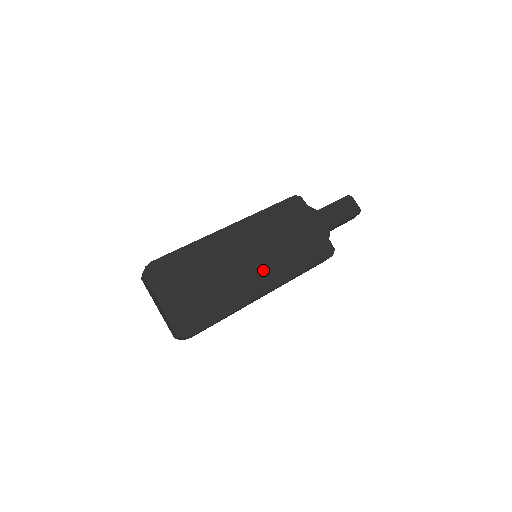
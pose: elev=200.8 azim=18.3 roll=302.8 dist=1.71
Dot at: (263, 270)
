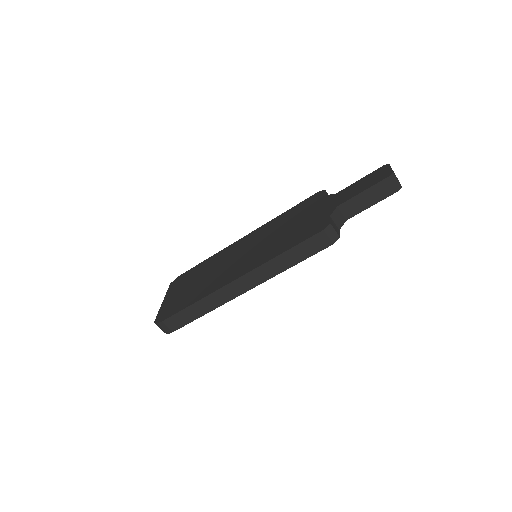
Dot at: (245, 262)
